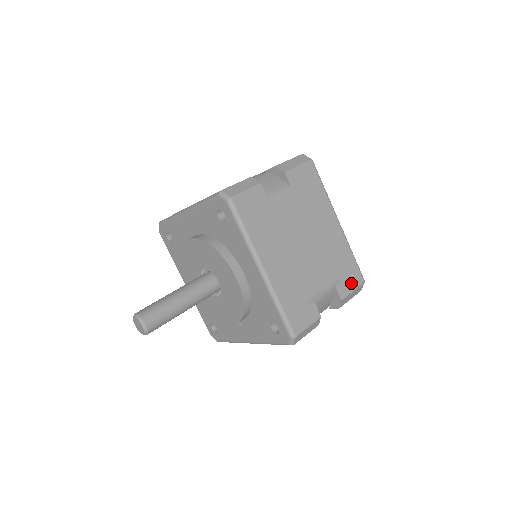
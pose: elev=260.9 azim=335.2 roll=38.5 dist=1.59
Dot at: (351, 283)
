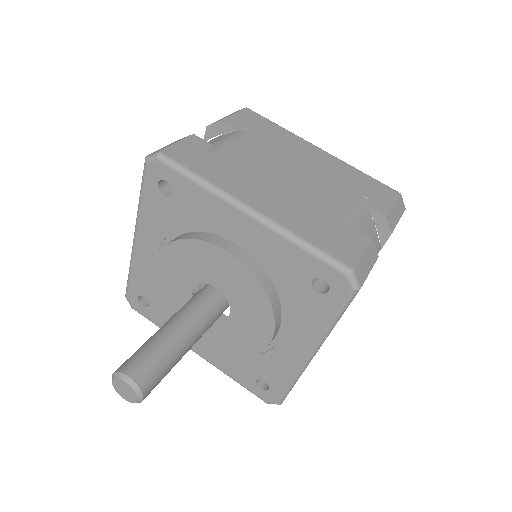
Dot at: (384, 198)
